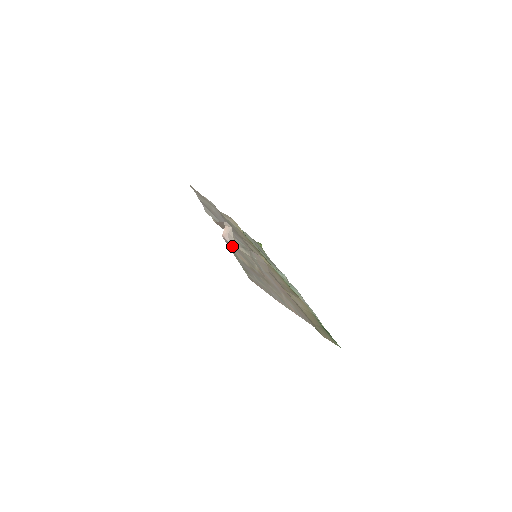
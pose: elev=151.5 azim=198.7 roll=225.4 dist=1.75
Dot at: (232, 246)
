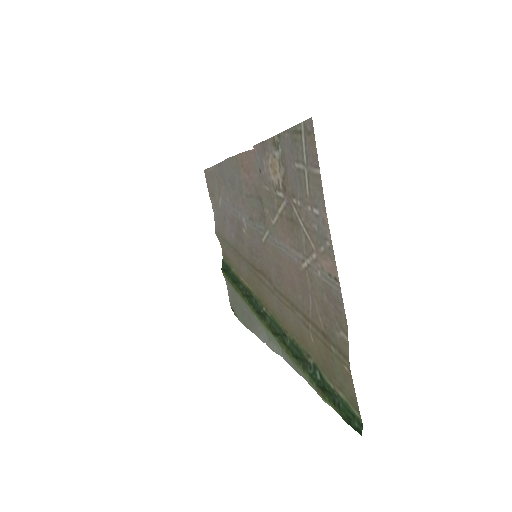
Dot at: (261, 162)
